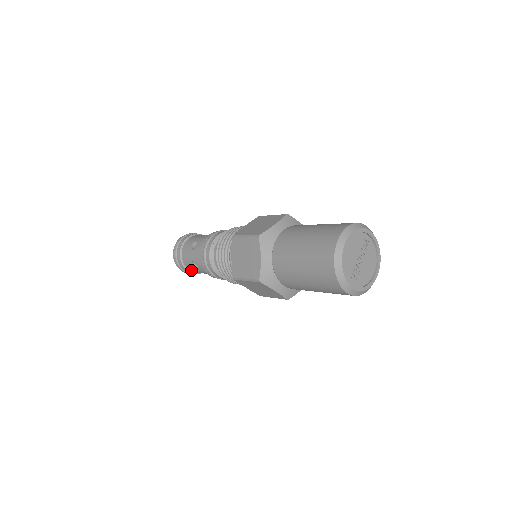
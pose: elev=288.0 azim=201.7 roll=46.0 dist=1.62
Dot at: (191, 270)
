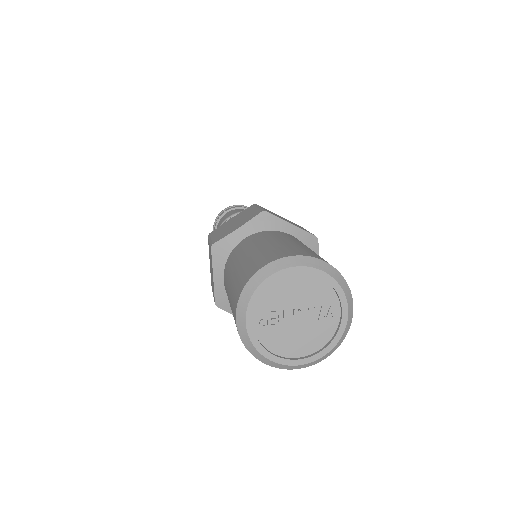
Dot at: occluded
